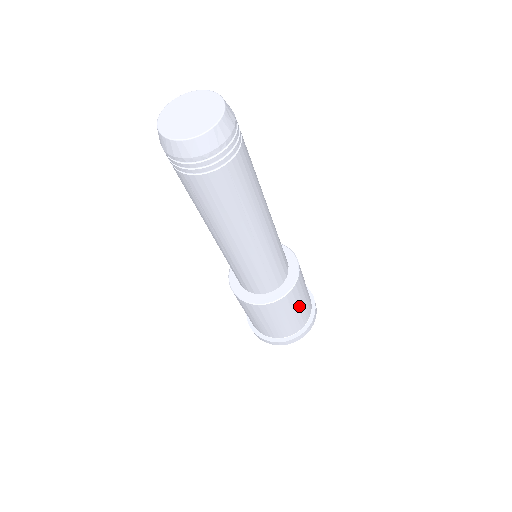
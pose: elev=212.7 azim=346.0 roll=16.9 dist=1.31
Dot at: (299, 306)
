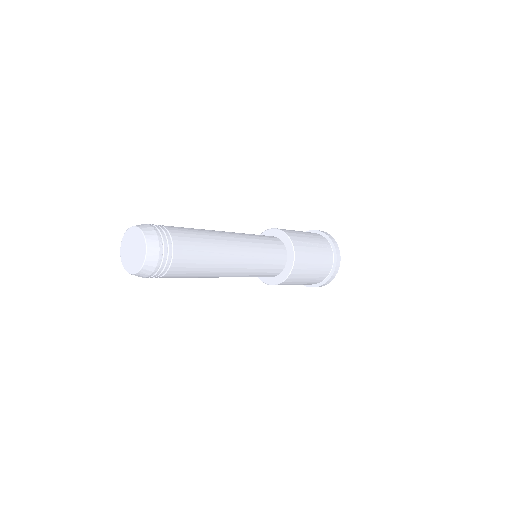
Dot at: occluded
